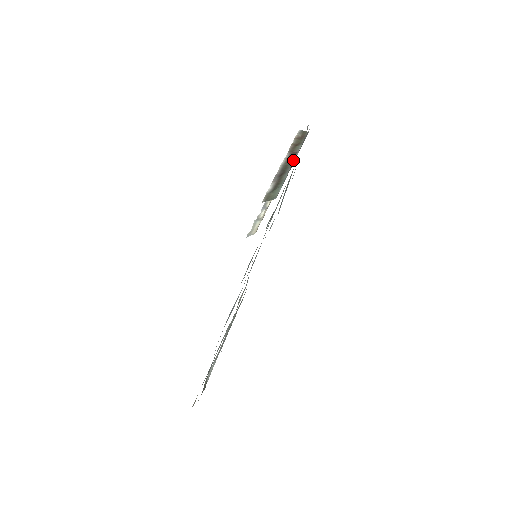
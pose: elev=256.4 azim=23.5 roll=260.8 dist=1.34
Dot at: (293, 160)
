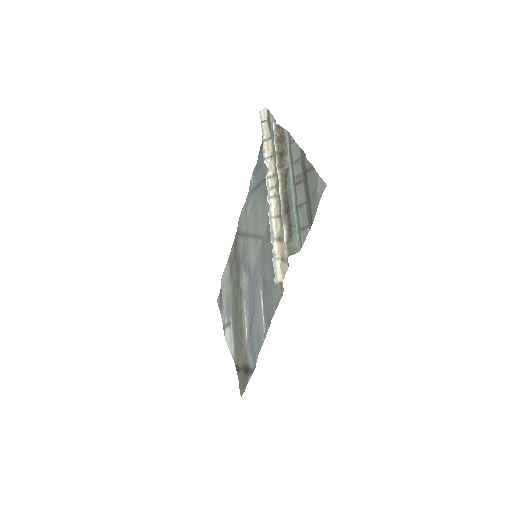
Dot at: (290, 184)
